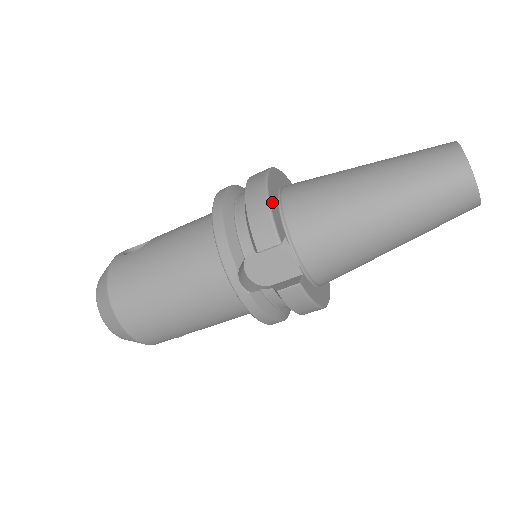
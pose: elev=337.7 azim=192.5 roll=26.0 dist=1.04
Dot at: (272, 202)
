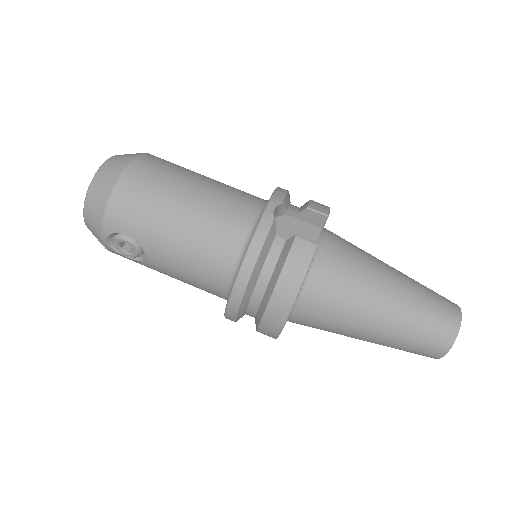
Dot at: occluded
